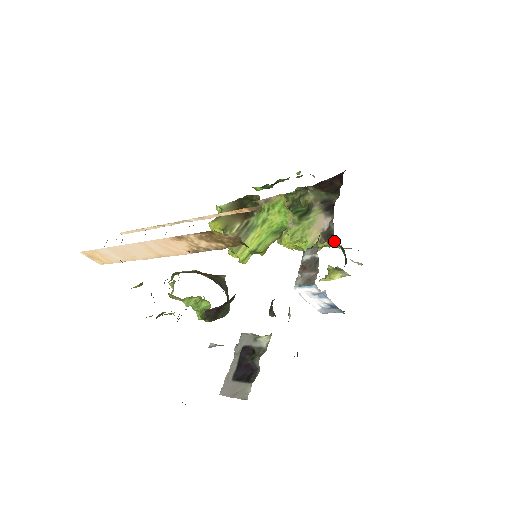
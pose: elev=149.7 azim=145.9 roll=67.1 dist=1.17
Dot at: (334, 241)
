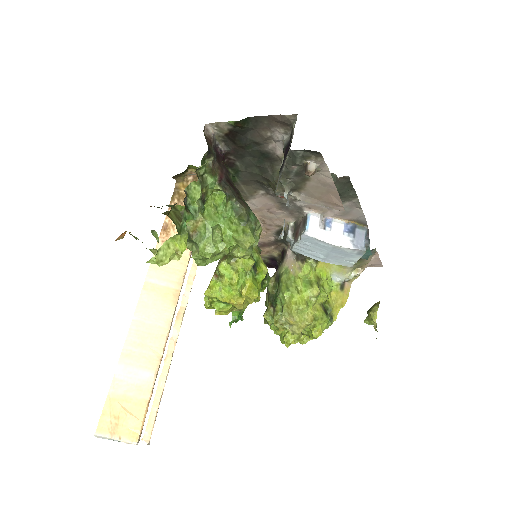
Dot at: occluded
